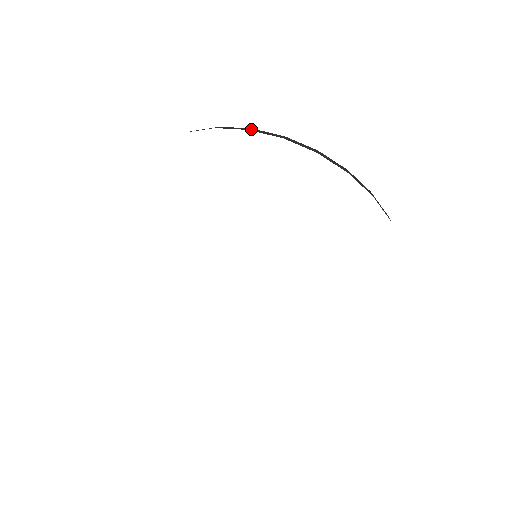
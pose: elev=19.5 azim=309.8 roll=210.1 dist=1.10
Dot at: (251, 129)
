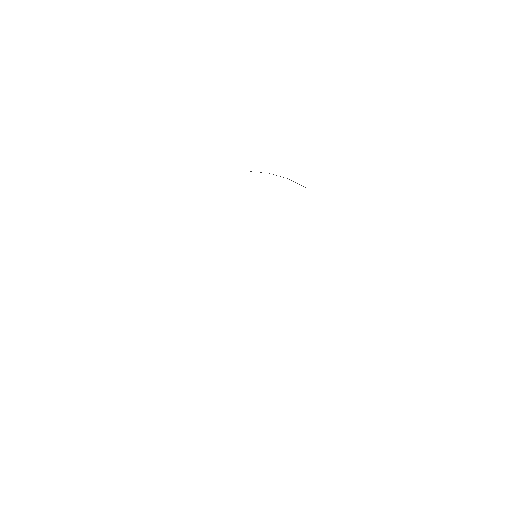
Dot at: occluded
